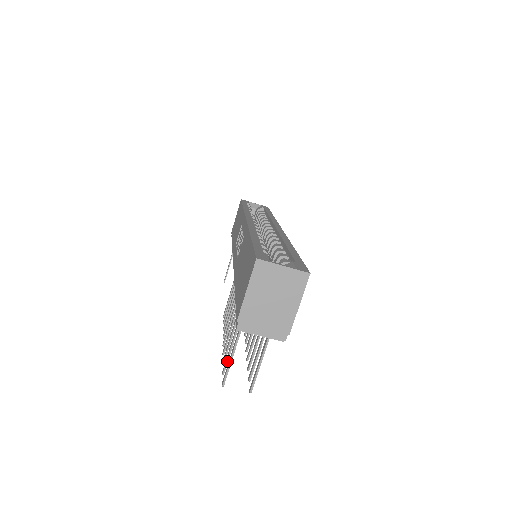
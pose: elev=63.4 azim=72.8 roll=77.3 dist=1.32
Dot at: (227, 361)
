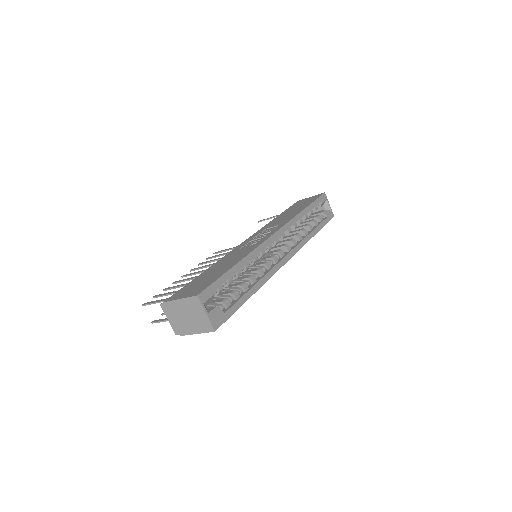
Dot at: (160, 296)
